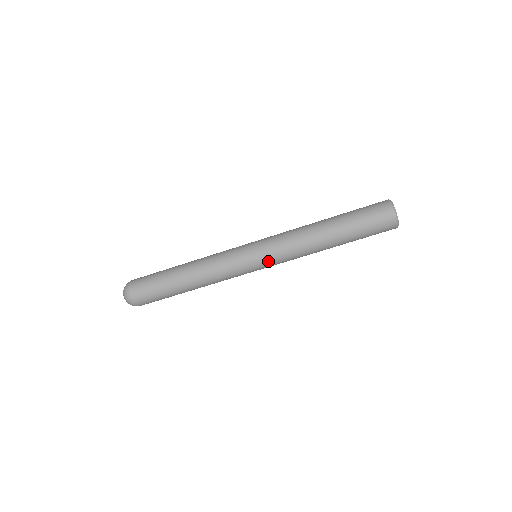
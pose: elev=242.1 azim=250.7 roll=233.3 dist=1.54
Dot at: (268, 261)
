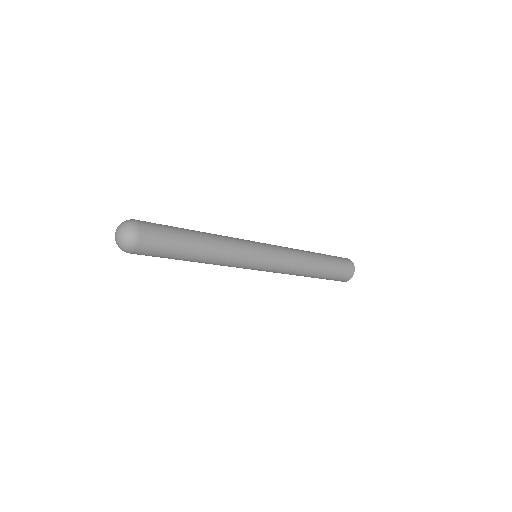
Dot at: occluded
